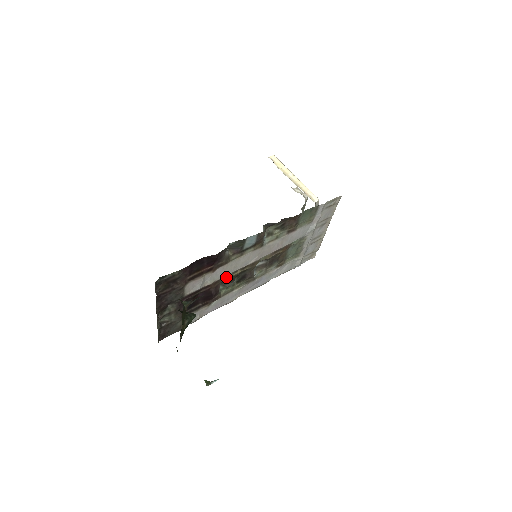
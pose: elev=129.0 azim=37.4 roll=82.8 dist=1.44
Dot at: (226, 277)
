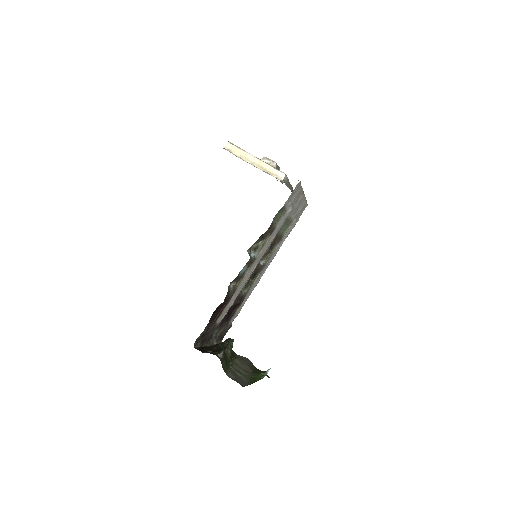
Dot at: (241, 289)
